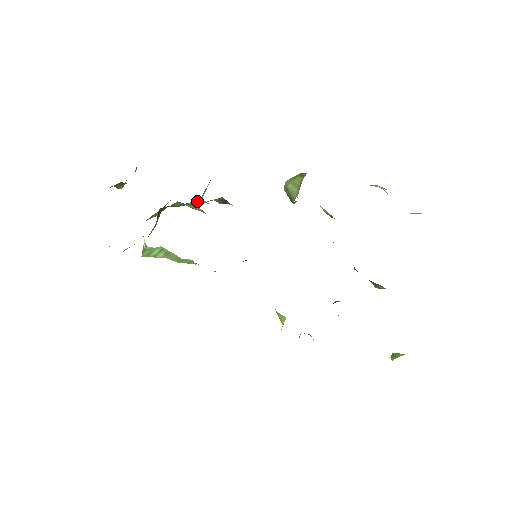
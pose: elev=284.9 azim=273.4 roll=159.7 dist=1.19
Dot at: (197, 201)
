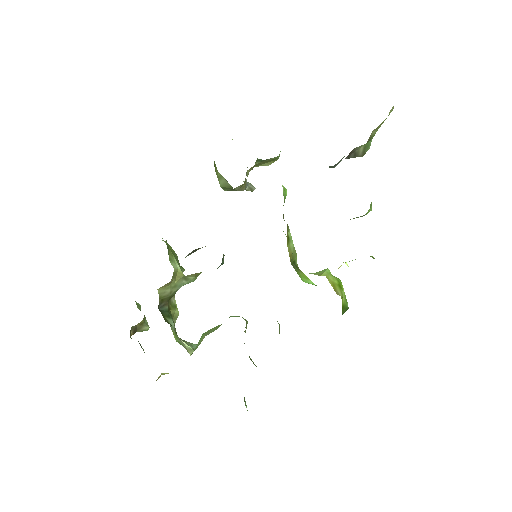
Dot at: (178, 274)
